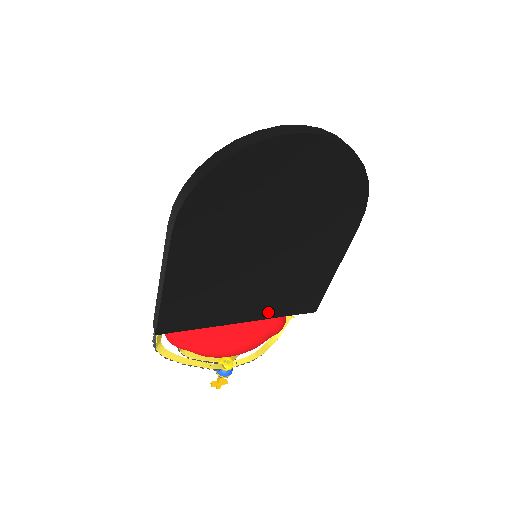
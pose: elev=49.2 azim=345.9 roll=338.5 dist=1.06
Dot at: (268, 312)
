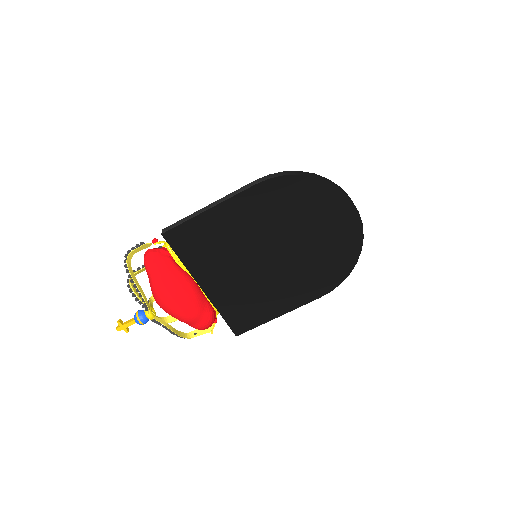
Dot at: (220, 300)
